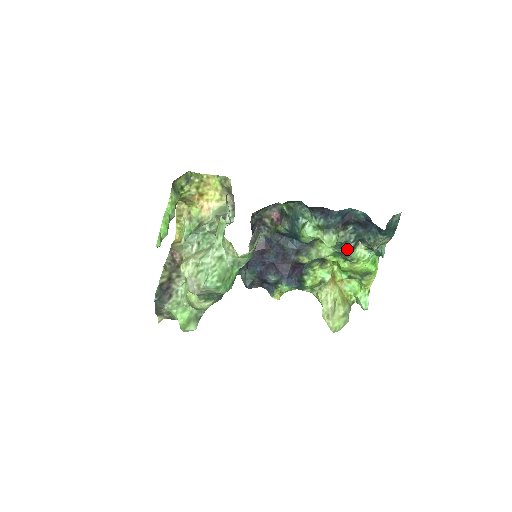
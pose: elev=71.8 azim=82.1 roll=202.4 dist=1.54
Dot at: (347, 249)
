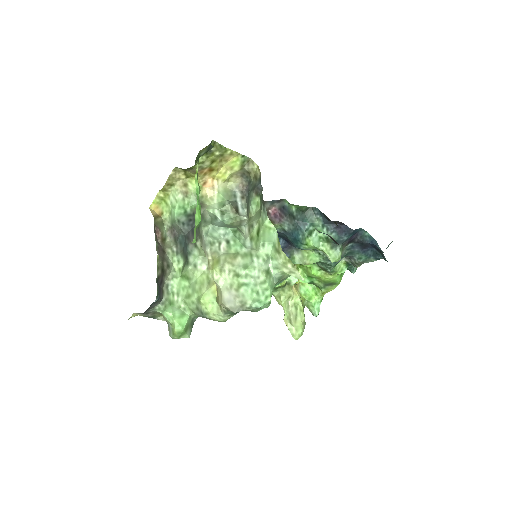
Dot at: (335, 263)
